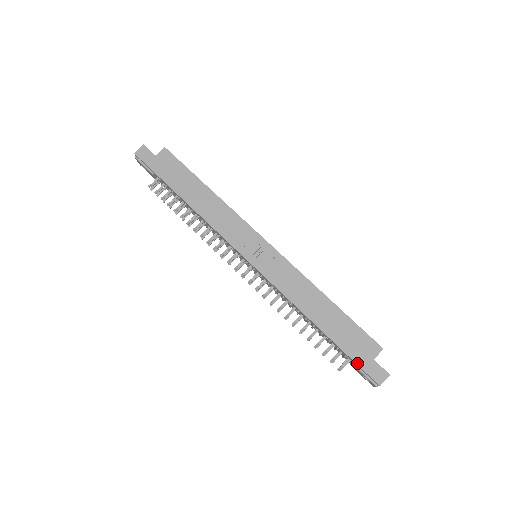
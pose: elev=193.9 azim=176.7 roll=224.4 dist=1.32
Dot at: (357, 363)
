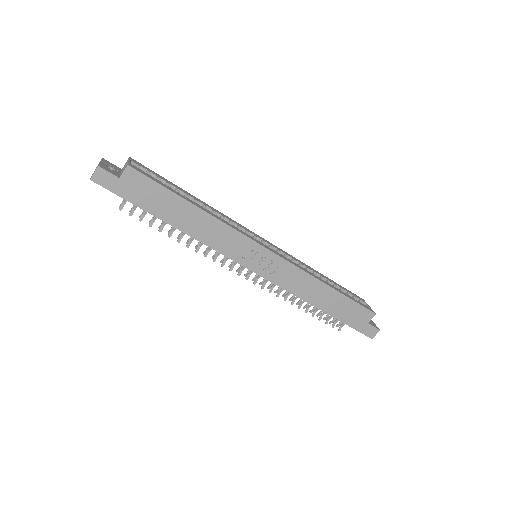
Dot at: (355, 329)
